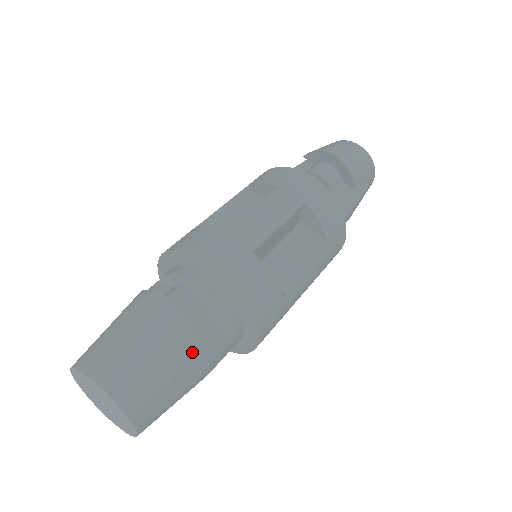
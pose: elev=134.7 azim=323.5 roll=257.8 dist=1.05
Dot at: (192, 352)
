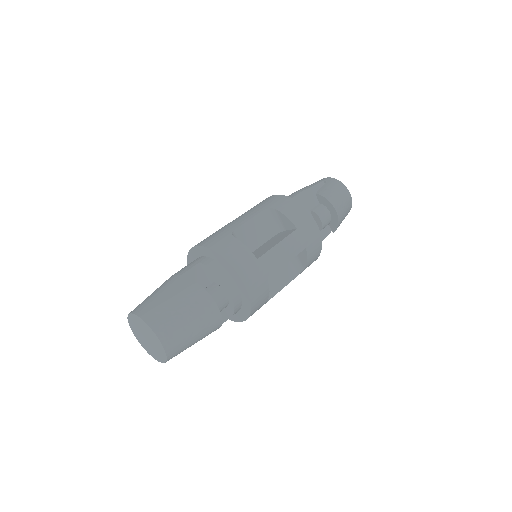
Dot at: occluded
